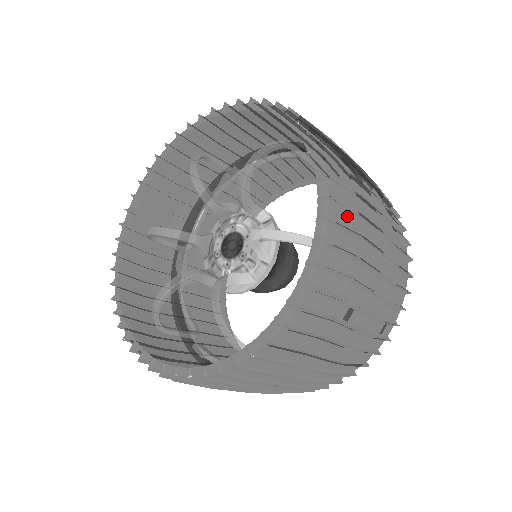
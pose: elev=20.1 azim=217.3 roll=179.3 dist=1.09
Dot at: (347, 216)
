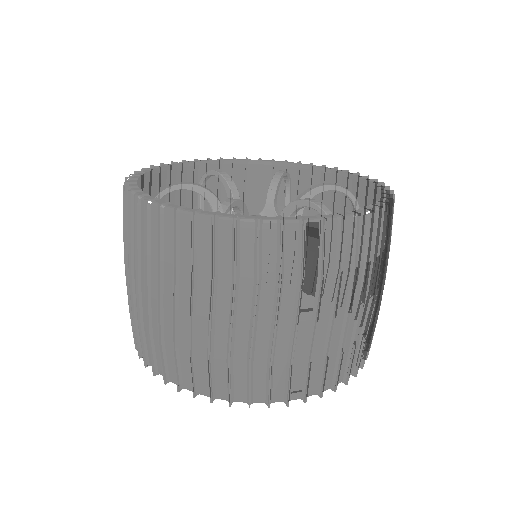
Dot at: (374, 240)
